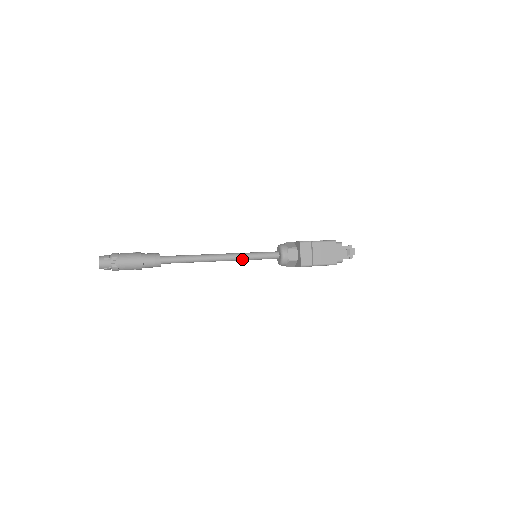
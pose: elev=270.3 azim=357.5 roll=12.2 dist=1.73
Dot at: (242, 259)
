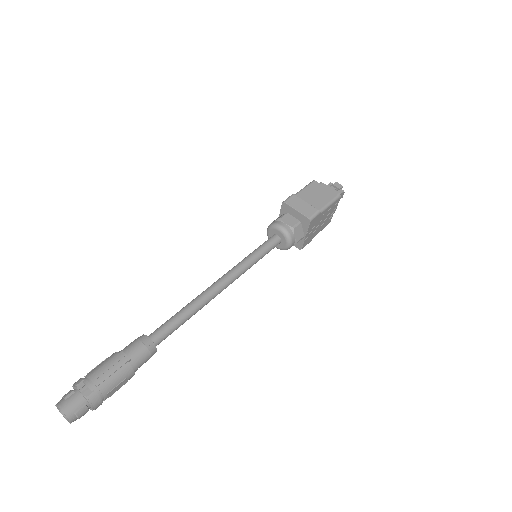
Dot at: (245, 268)
